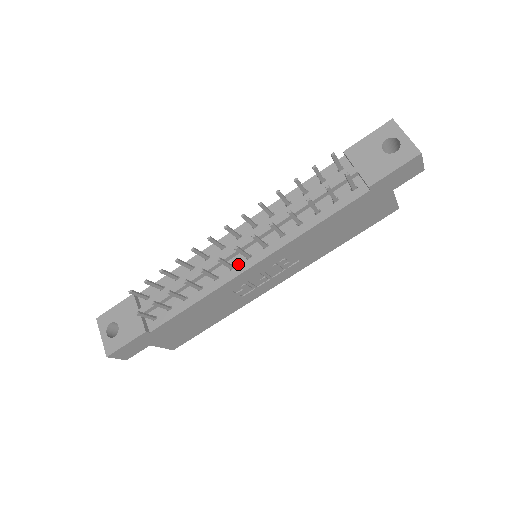
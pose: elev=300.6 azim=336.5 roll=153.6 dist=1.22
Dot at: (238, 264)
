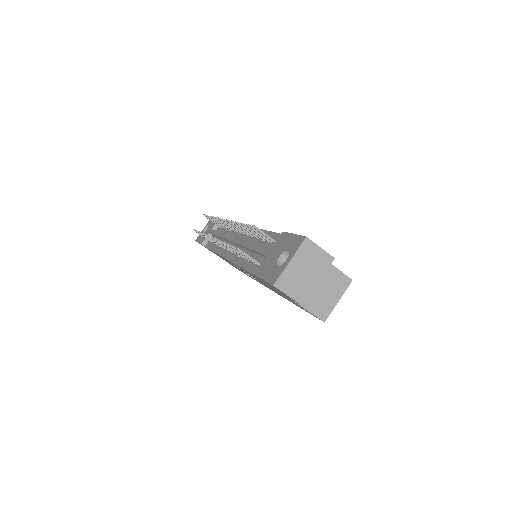
Dot at: occluded
